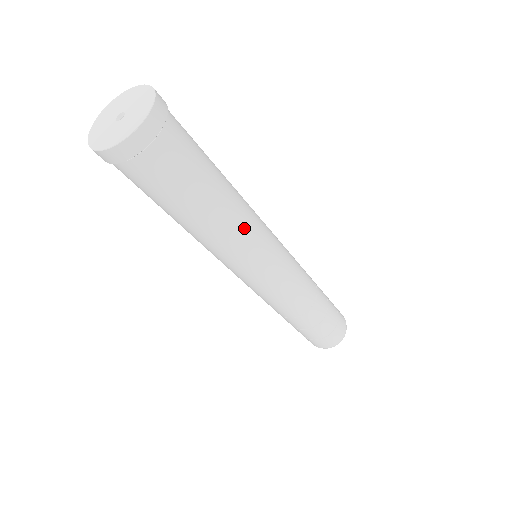
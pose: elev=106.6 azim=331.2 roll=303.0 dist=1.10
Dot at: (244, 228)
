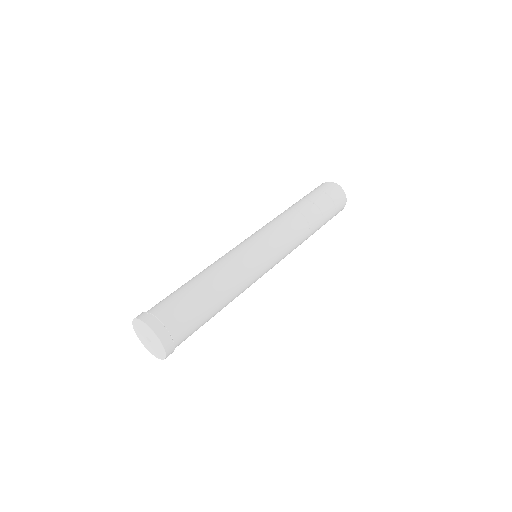
Dot at: (240, 285)
